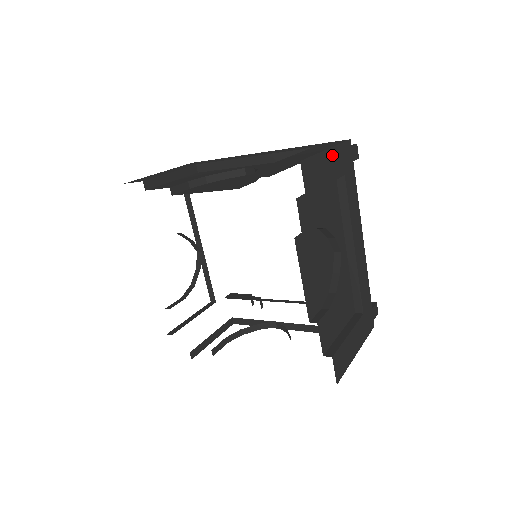
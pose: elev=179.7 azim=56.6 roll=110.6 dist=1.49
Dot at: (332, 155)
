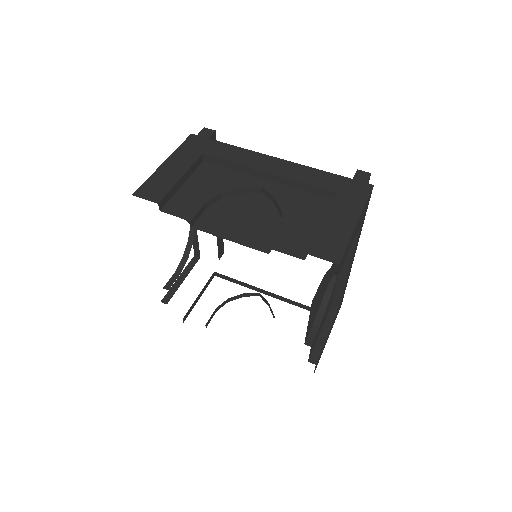
Dot at: (173, 160)
